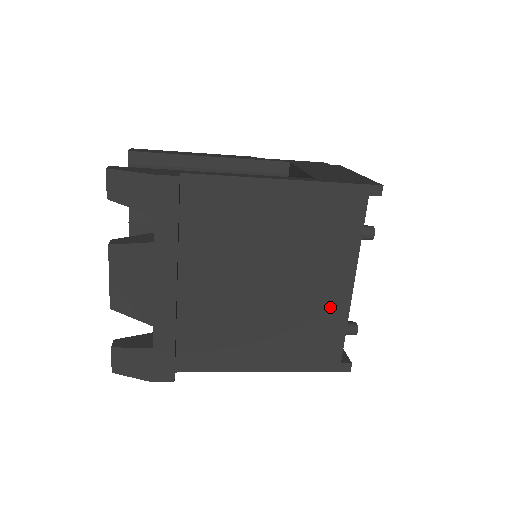
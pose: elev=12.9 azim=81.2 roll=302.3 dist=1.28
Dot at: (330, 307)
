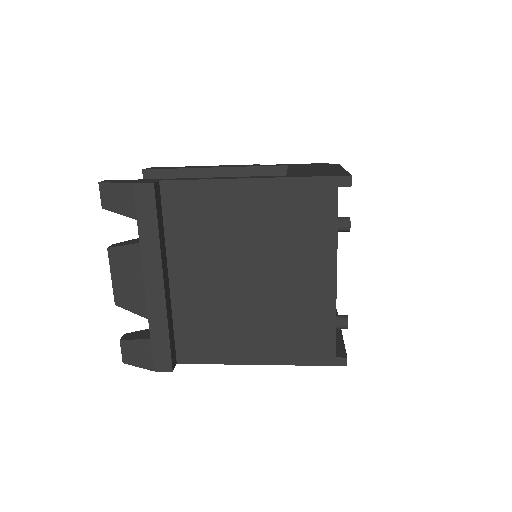
Dot at: (315, 300)
